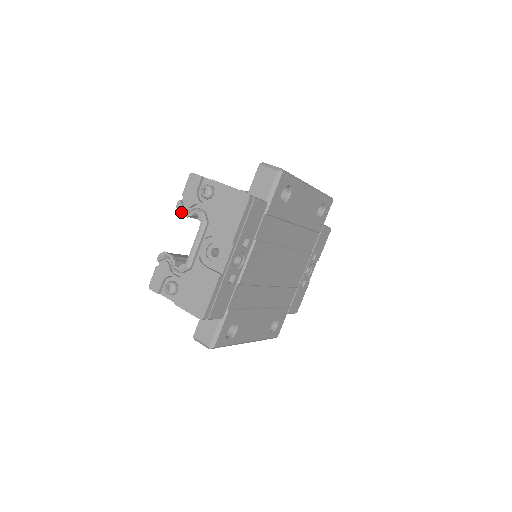
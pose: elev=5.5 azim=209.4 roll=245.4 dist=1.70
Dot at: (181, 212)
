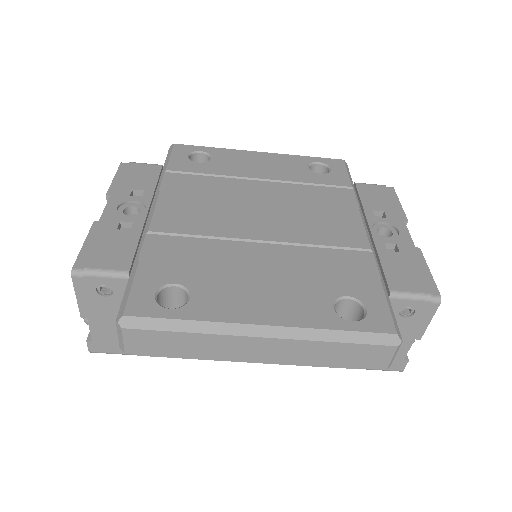
Dot at: occluded
